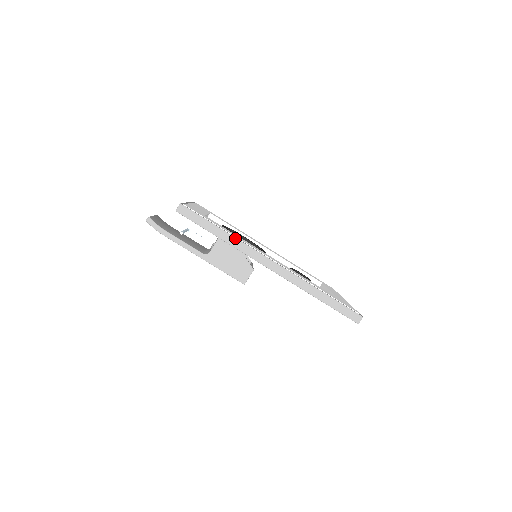
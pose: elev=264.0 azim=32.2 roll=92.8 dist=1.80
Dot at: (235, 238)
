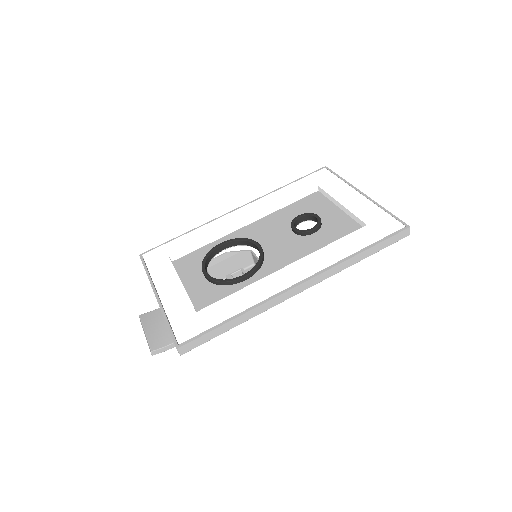
Dot at: (250, 311)
